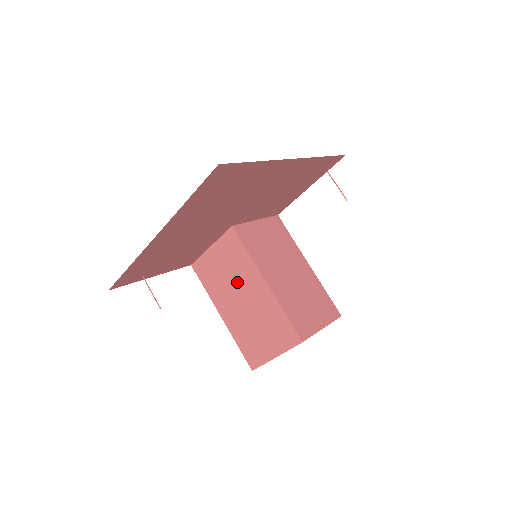
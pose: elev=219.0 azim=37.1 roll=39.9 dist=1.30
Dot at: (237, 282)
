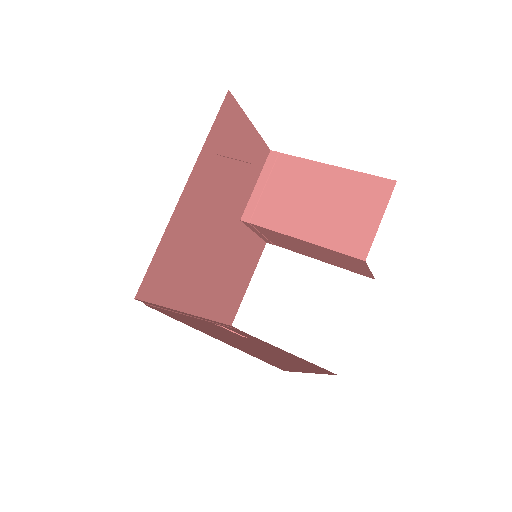
Dot at: (291, 243)
